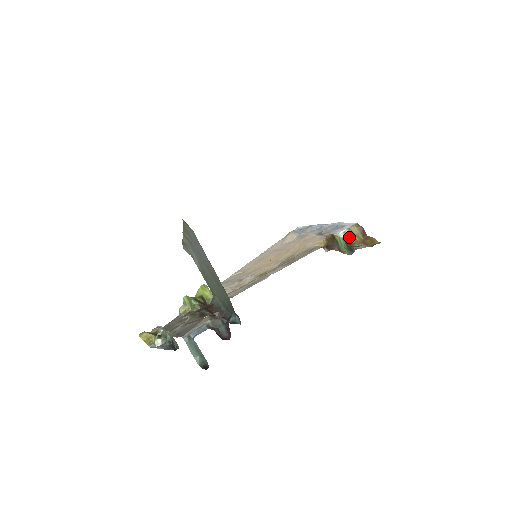
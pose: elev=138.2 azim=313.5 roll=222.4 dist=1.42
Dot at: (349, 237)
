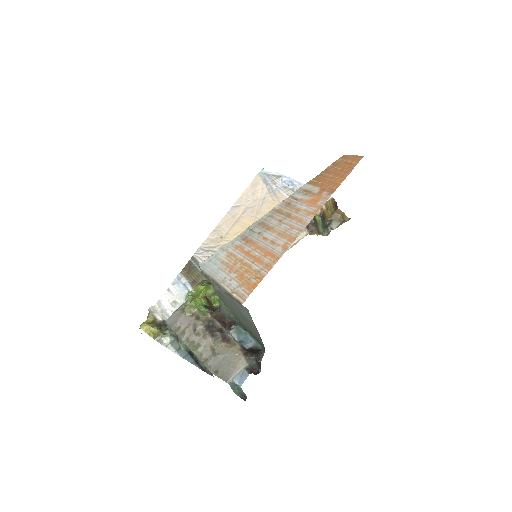
Dot at: (324, 212)
